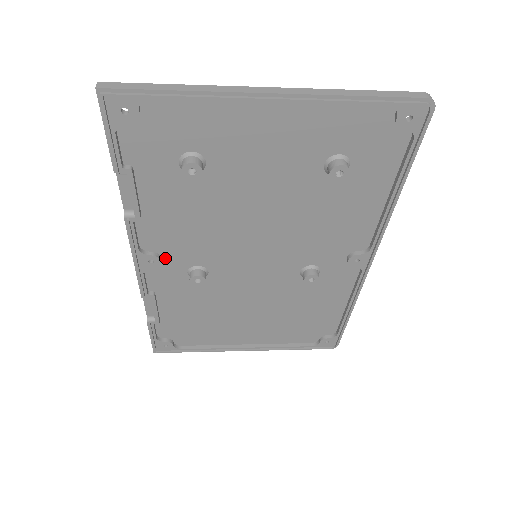
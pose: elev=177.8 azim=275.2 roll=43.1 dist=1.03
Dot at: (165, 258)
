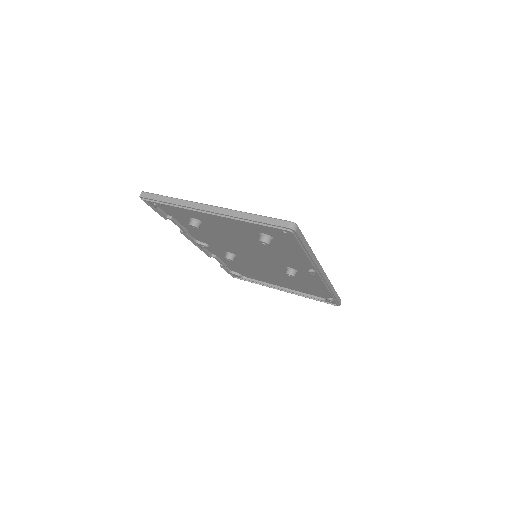
Dot at: (211, 246)
